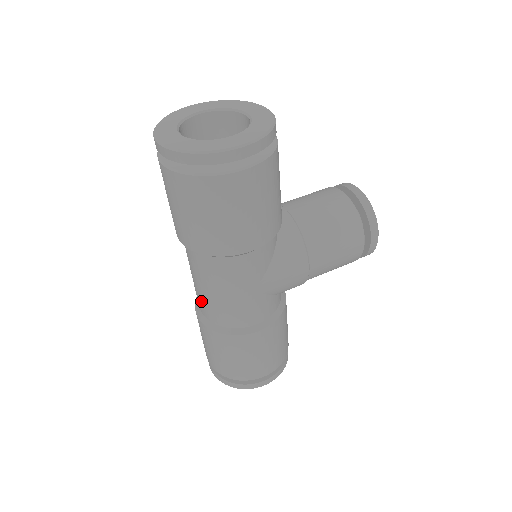
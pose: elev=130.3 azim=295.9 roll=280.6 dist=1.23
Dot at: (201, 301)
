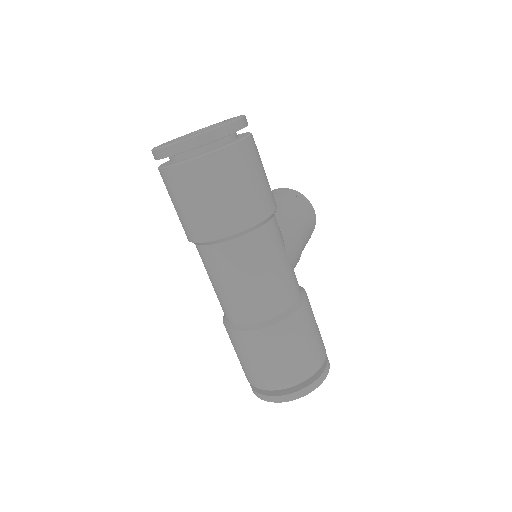
Dot at: (249, 304)
